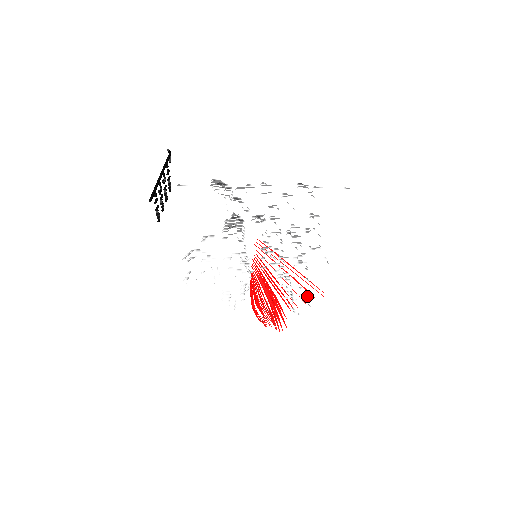
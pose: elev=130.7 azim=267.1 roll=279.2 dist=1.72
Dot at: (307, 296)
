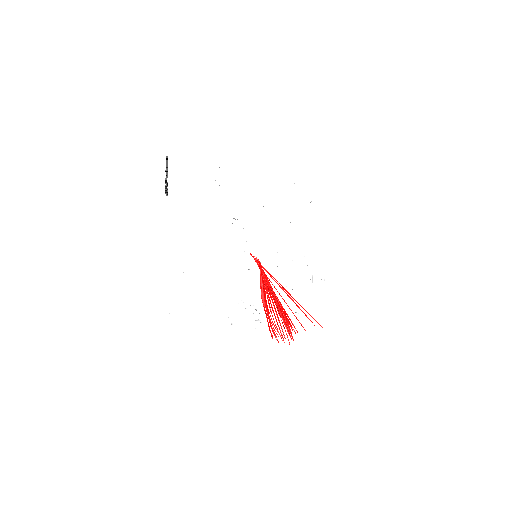
Dot at: occluded
